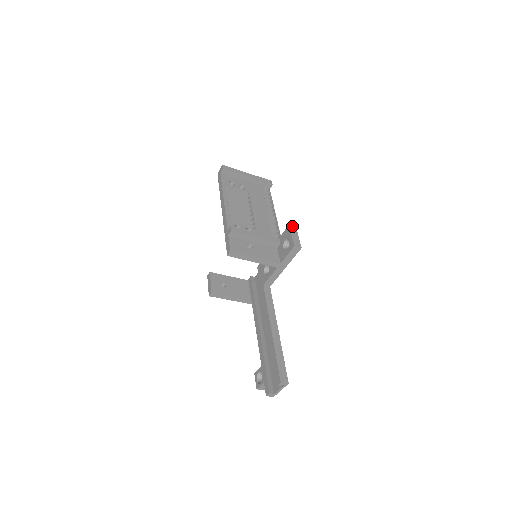
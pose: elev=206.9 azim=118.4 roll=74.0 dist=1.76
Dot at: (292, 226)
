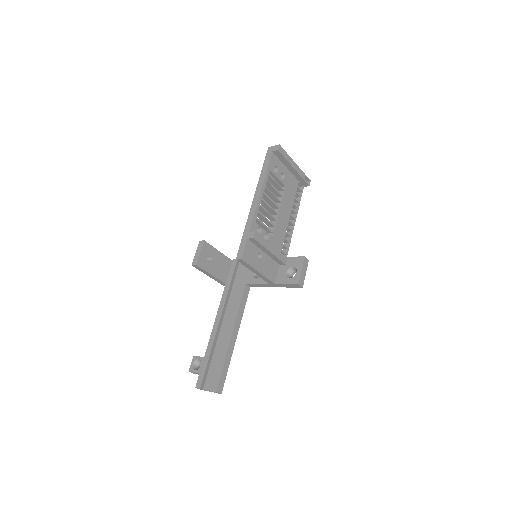
Dot at: occluded
